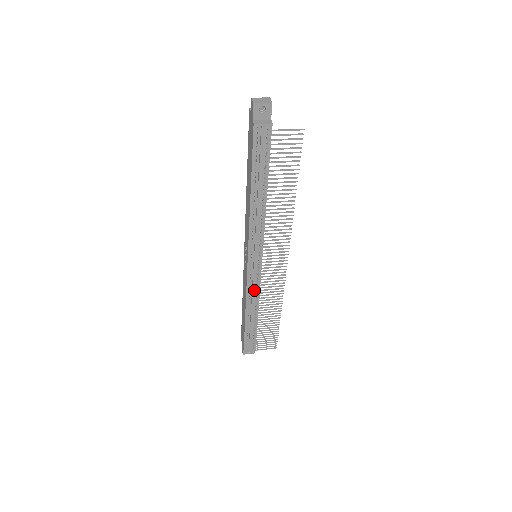
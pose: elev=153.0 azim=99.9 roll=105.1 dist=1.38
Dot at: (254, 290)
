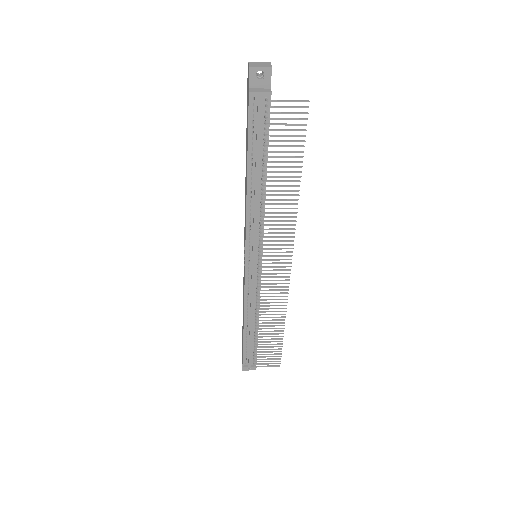
Dot at: (253, 296)
